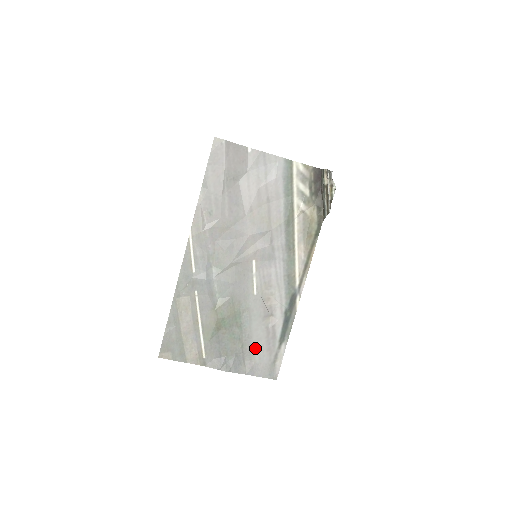
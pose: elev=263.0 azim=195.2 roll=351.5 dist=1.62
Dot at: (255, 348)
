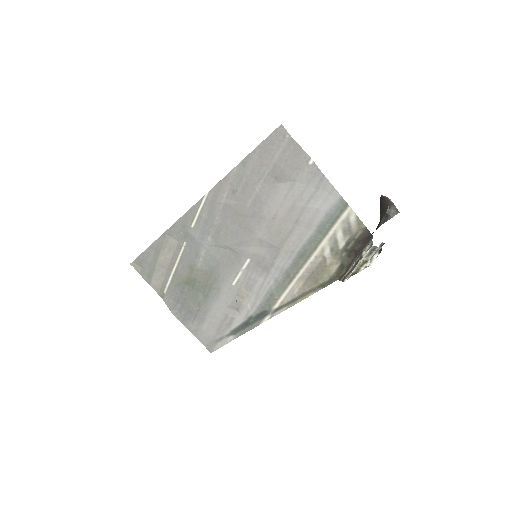
Dot at: (208, 320)
